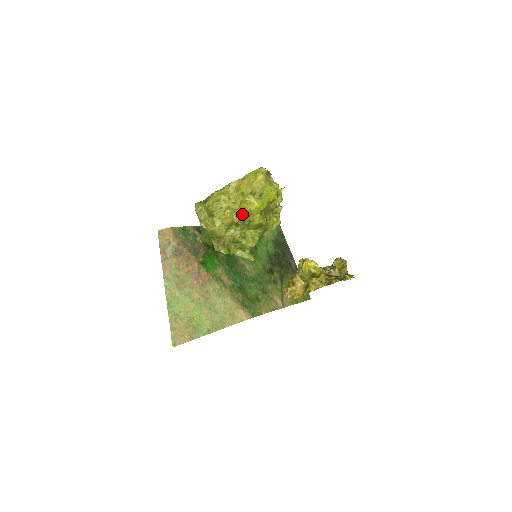
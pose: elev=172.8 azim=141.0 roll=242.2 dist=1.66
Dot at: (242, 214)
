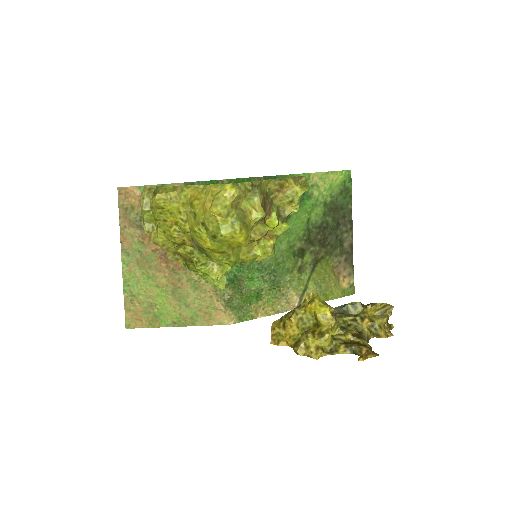
Dot at: (194, 241)
